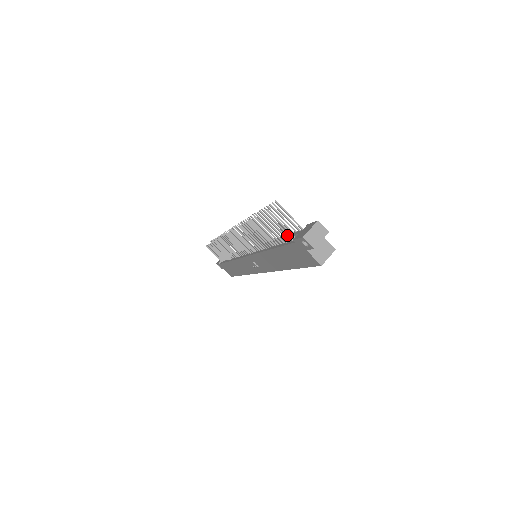
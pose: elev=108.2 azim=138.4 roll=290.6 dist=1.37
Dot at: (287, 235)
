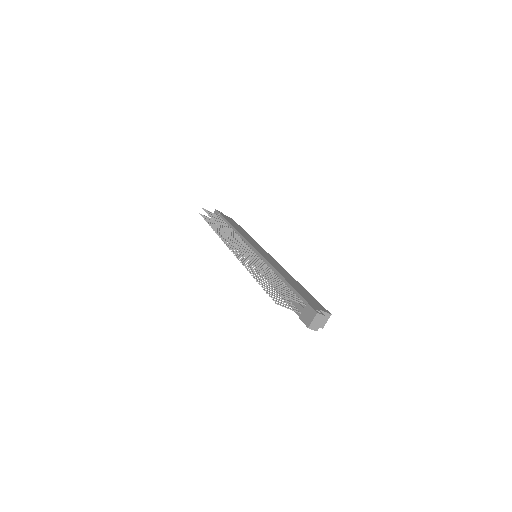
Dot at: occluded
